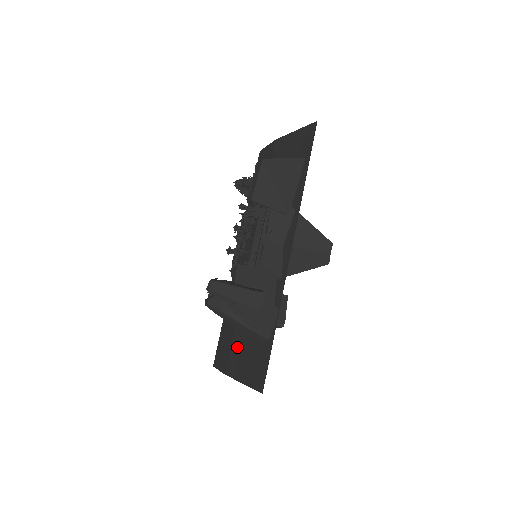
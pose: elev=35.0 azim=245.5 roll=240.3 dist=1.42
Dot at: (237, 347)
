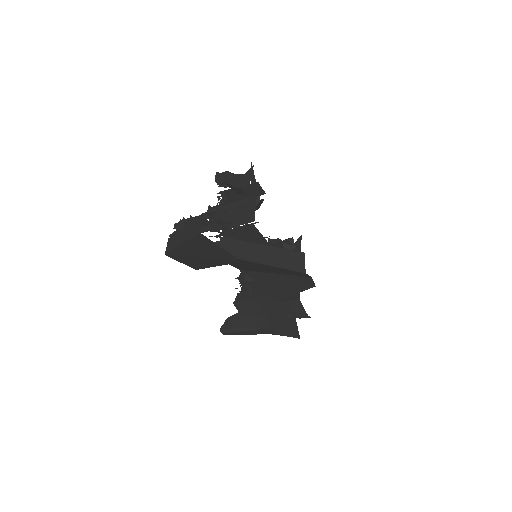
Dot at: occluded
